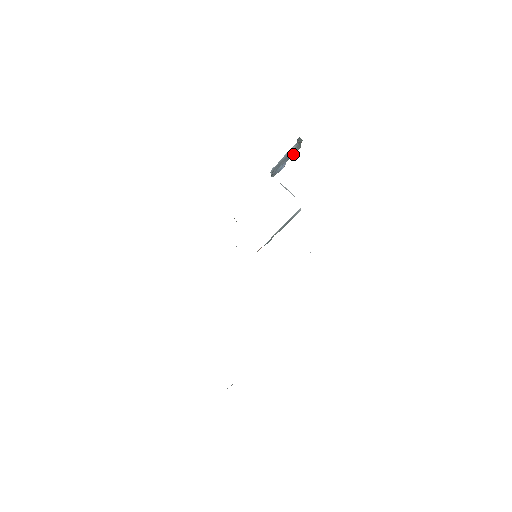
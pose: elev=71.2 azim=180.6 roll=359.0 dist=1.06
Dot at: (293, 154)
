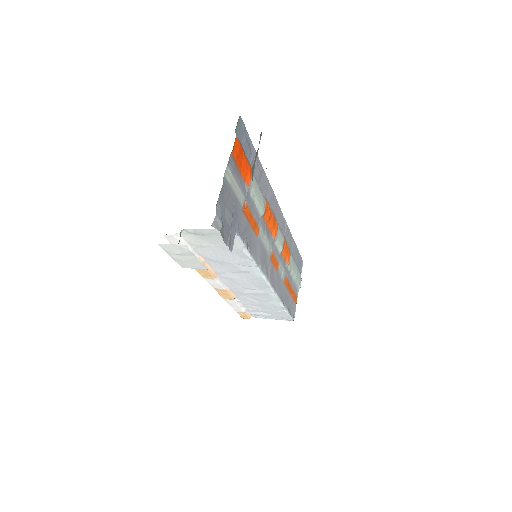
Dot at: occluded
